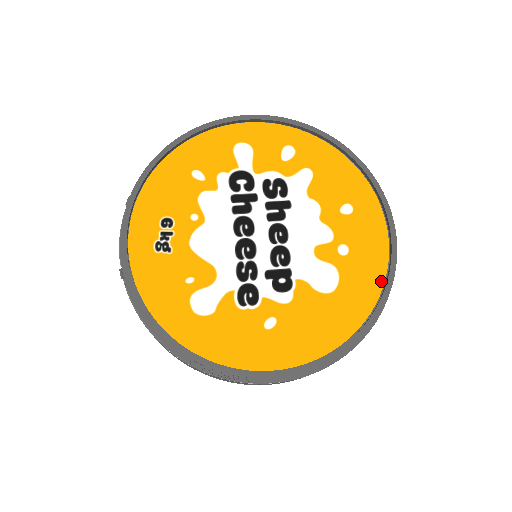
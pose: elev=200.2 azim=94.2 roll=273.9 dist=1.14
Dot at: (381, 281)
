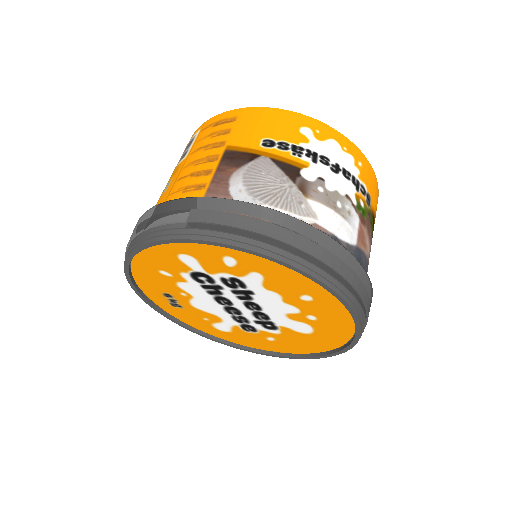
Dot at: (350, 334)
